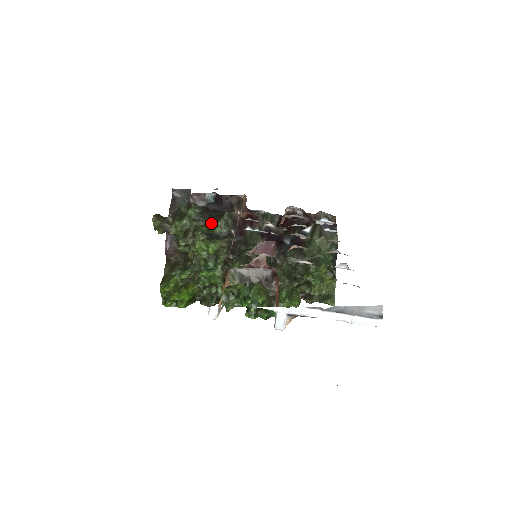
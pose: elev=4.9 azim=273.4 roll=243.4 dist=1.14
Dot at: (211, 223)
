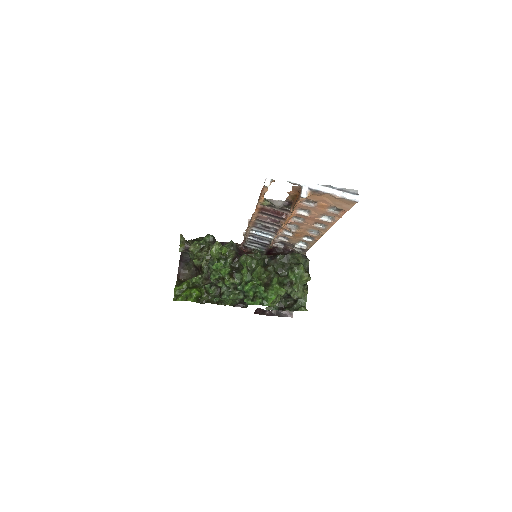
Dot at: occluded
